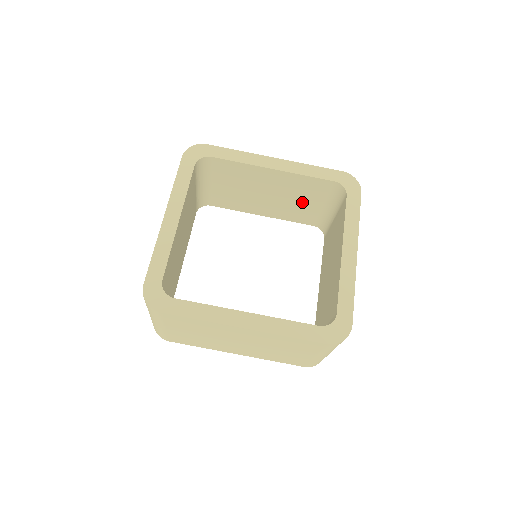
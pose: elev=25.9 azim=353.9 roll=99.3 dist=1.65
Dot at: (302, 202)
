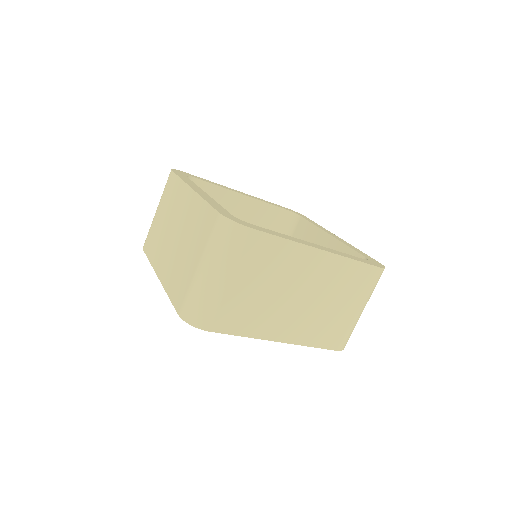
Dot at: occluded
